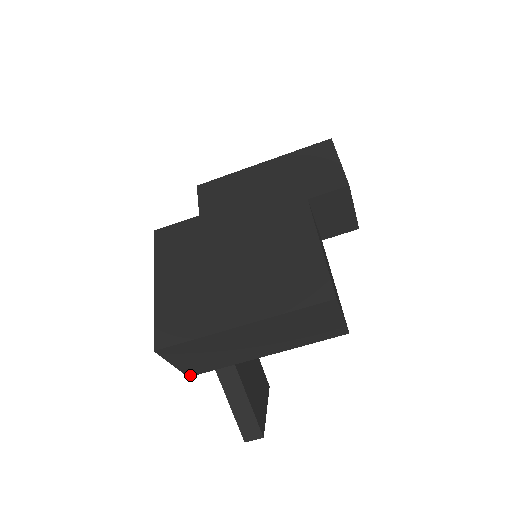
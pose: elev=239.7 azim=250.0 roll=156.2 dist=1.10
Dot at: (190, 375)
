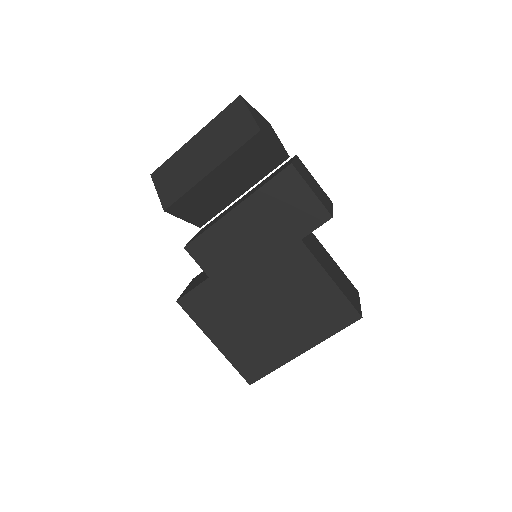
Dot at: occluded
